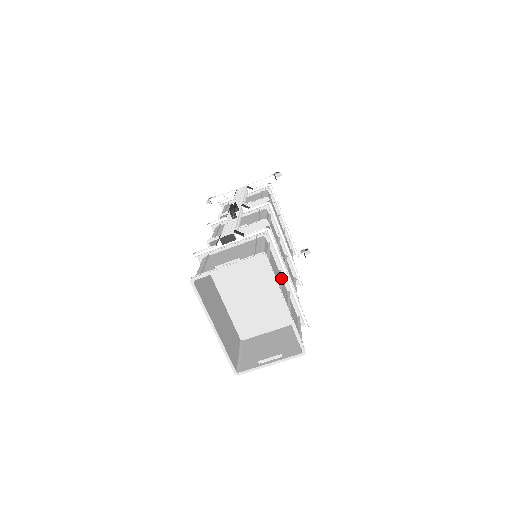
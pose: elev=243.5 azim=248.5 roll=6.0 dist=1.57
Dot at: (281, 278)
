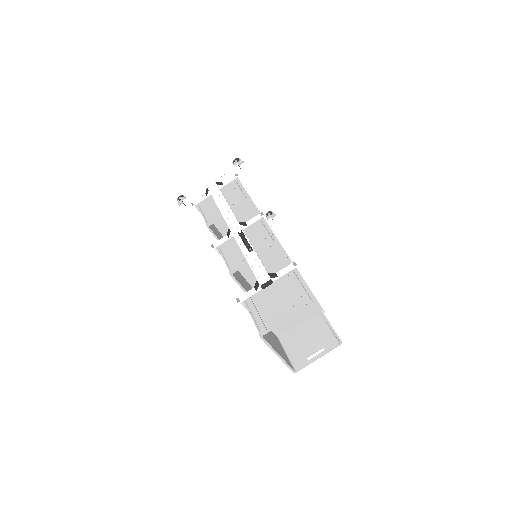
Dot at: occluded
